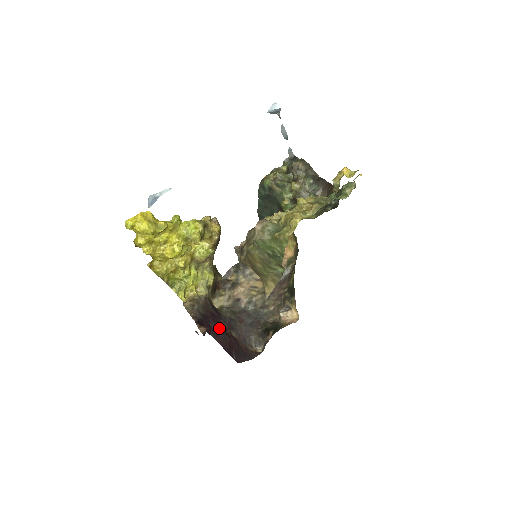
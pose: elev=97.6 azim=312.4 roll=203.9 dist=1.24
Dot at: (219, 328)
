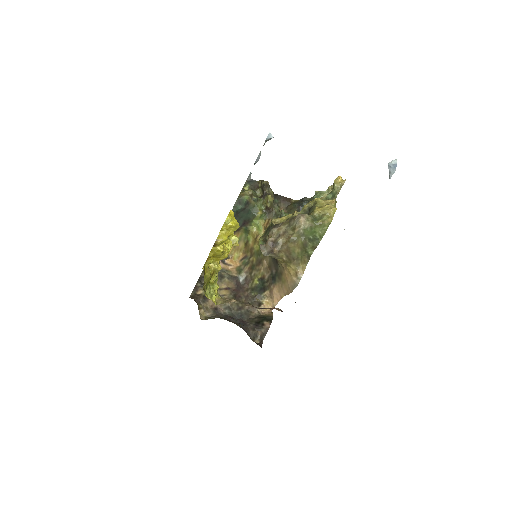
Dot at: occluded
